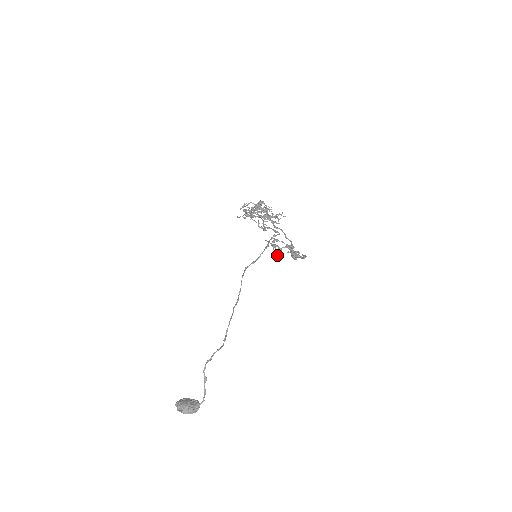
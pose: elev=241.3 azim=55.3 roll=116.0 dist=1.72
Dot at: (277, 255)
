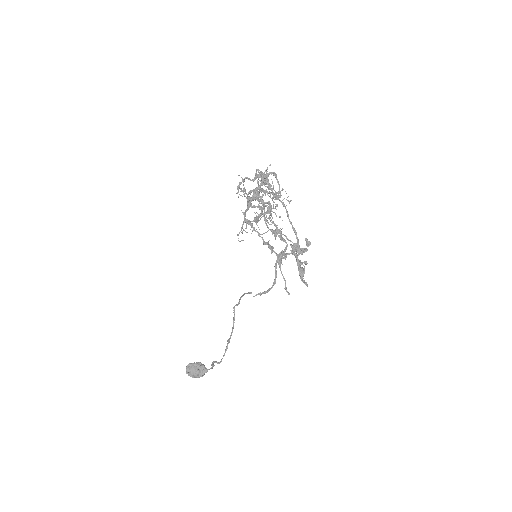
Dot at: (285, 284)
